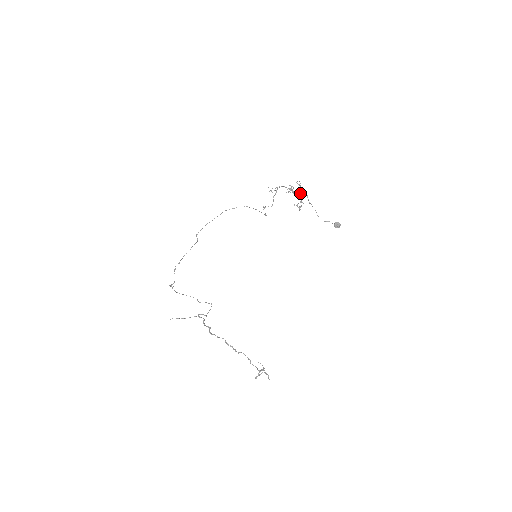
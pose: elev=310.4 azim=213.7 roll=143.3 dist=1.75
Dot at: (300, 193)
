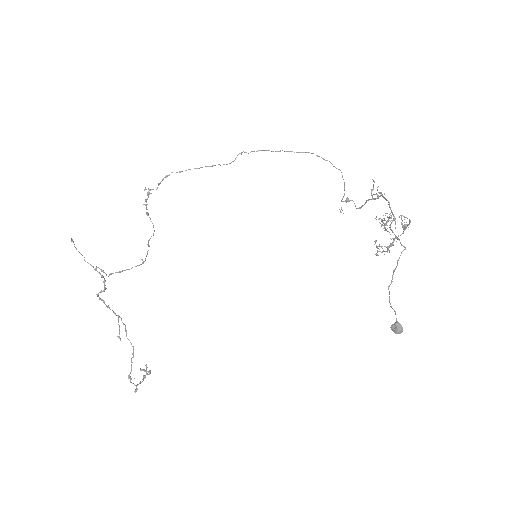
Dot at: (398, 235)
